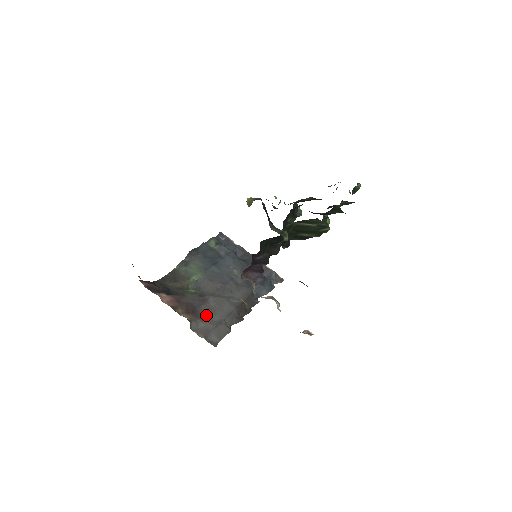
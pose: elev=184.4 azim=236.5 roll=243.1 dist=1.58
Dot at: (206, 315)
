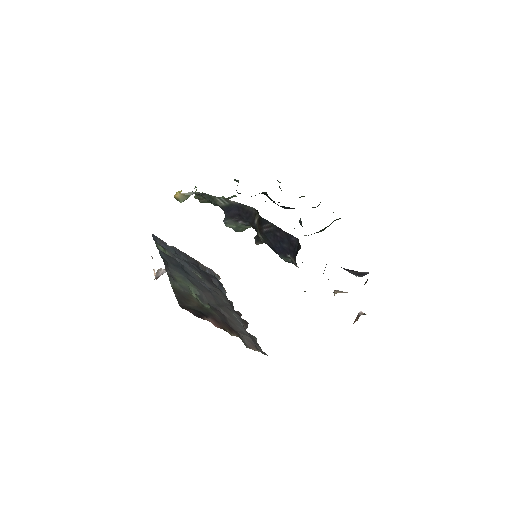
Dot at: (236, 328)
